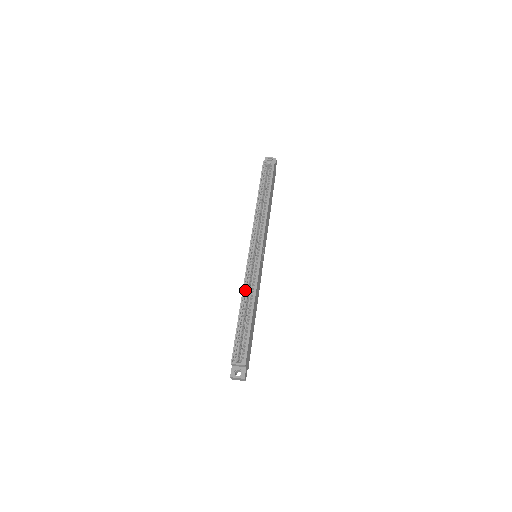
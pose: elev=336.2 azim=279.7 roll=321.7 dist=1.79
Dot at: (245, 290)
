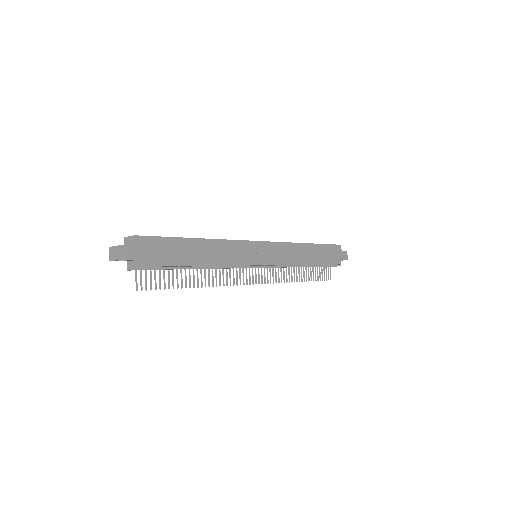
Dot at: occluded
